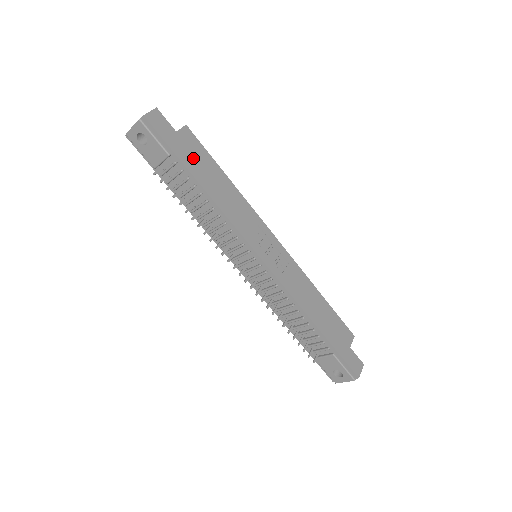
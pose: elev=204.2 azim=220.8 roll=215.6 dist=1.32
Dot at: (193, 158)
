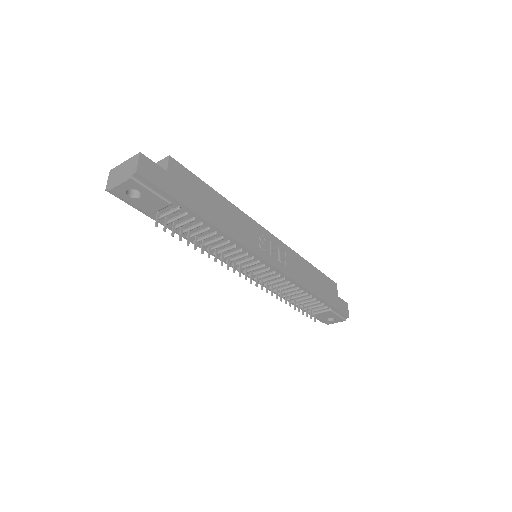
Dot at: (191, 194)
